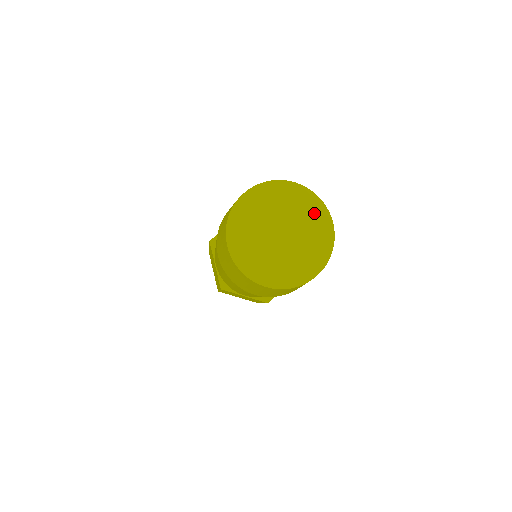
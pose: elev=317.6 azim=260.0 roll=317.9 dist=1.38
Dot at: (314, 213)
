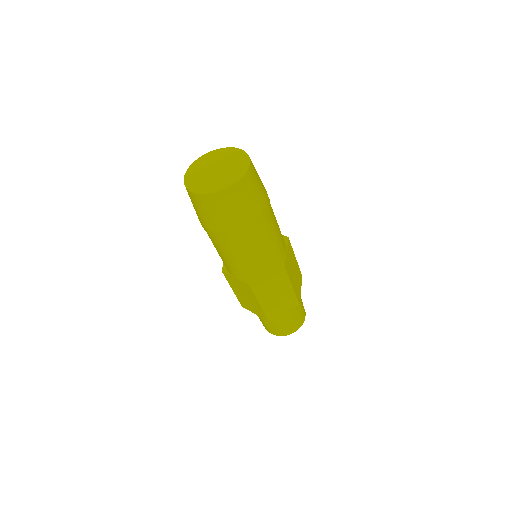
Dot at: (241, 161)
